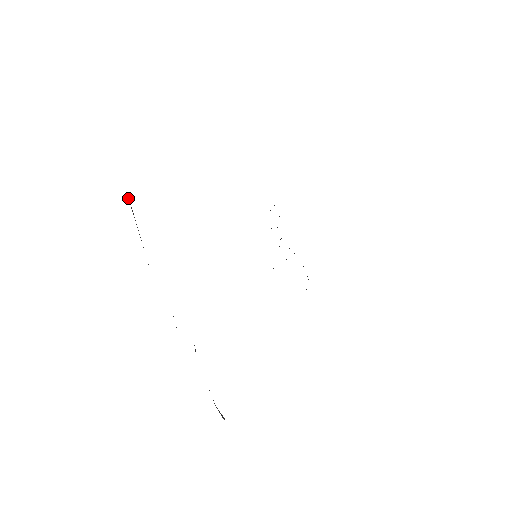
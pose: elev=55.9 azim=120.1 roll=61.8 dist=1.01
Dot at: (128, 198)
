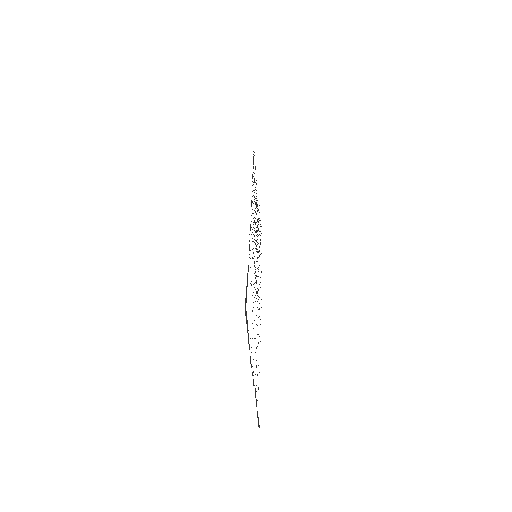
Dot at: (245, 311)
